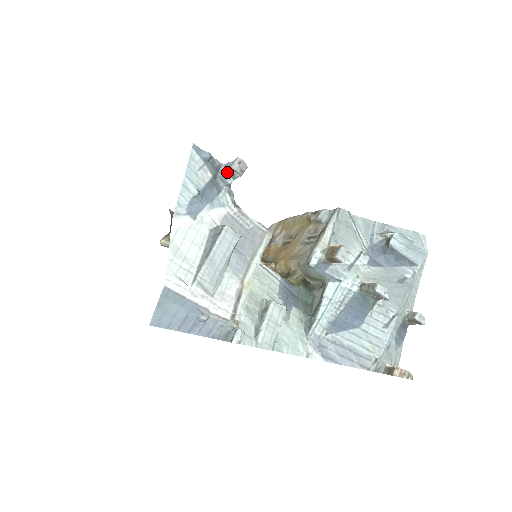
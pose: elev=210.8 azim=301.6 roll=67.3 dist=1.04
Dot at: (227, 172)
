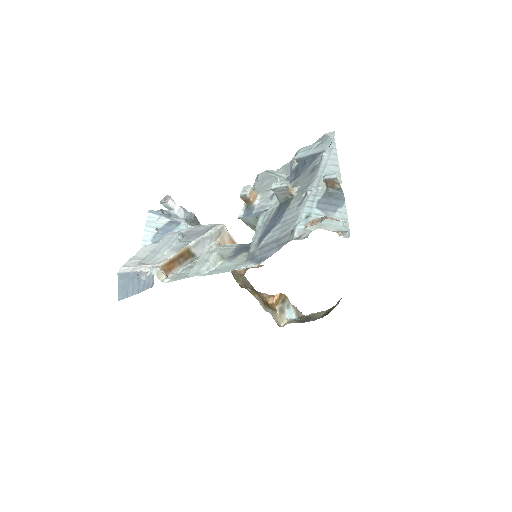
Dot at: (168, 209)
